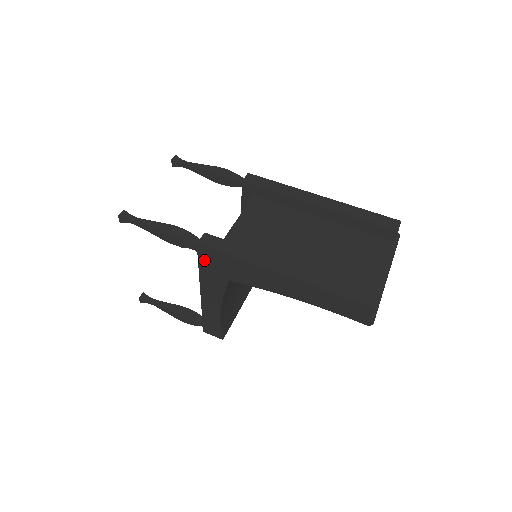
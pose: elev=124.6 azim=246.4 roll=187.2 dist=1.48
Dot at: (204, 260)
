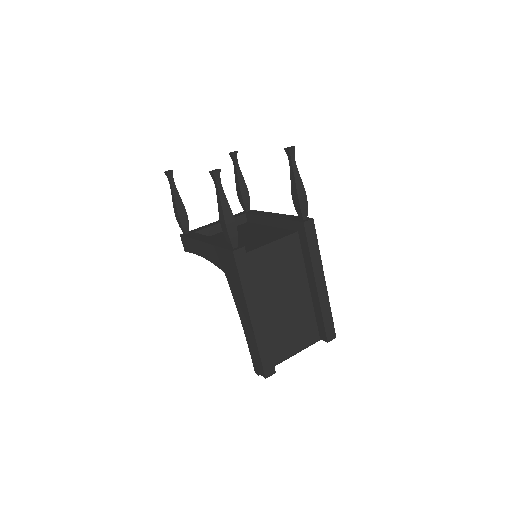
Dot at: (226, 254)
